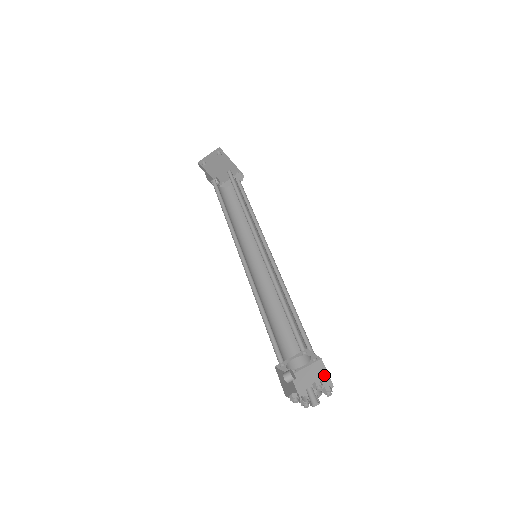
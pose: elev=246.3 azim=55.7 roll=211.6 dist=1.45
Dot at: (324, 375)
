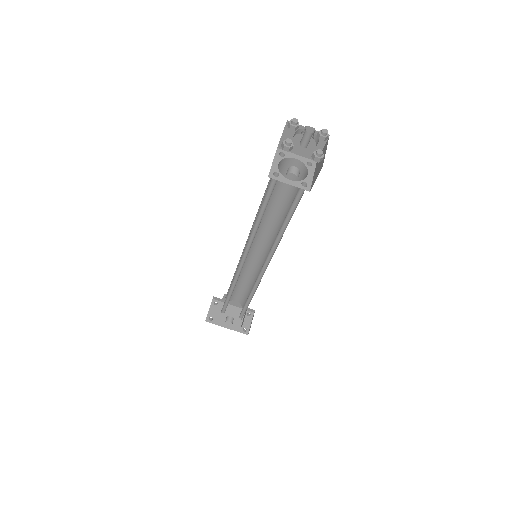
Dot at: occluded
